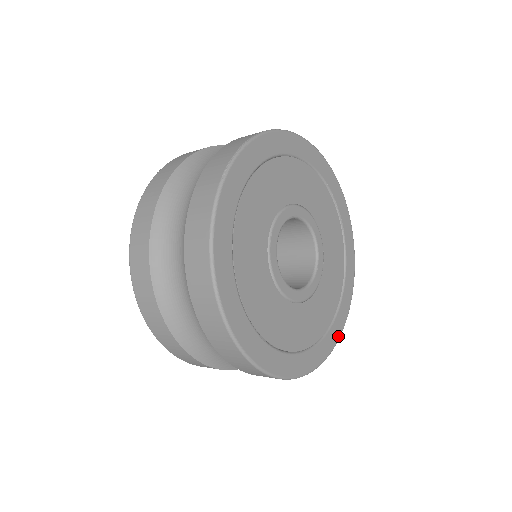
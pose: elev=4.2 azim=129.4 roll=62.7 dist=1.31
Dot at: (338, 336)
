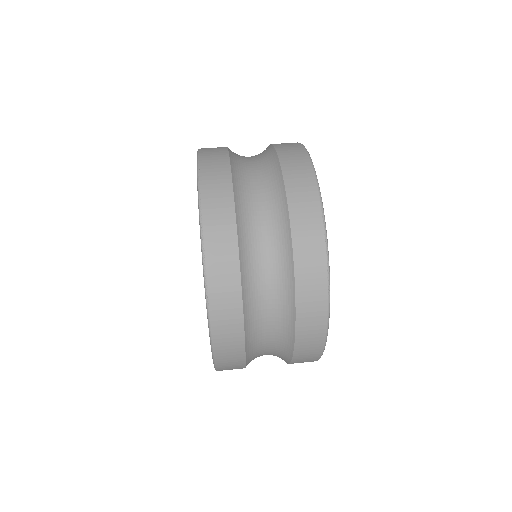
Dot at: occluded
